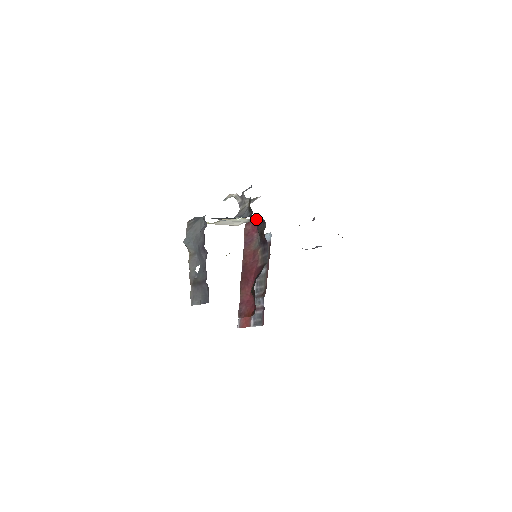
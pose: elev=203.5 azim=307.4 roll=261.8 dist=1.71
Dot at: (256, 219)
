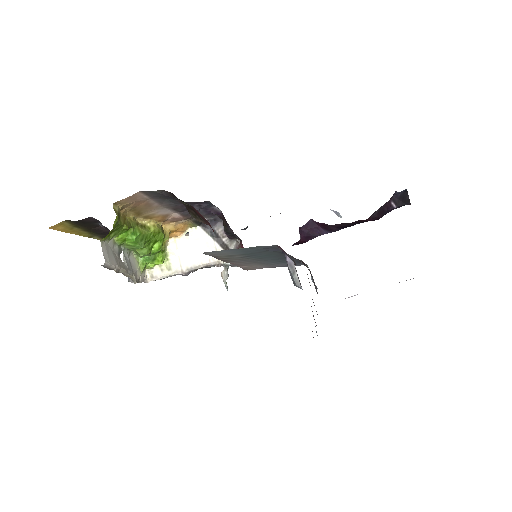
Dot at: (219, 231)
